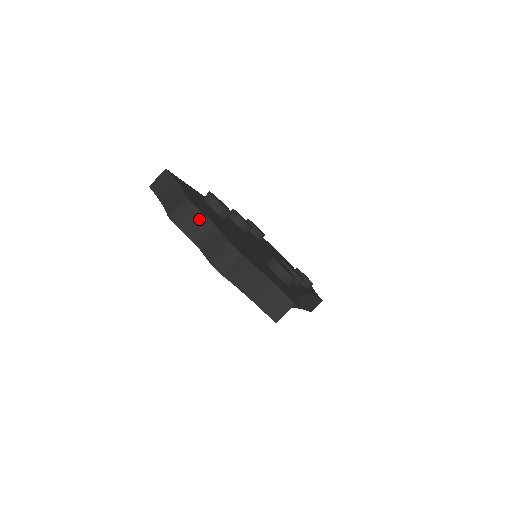
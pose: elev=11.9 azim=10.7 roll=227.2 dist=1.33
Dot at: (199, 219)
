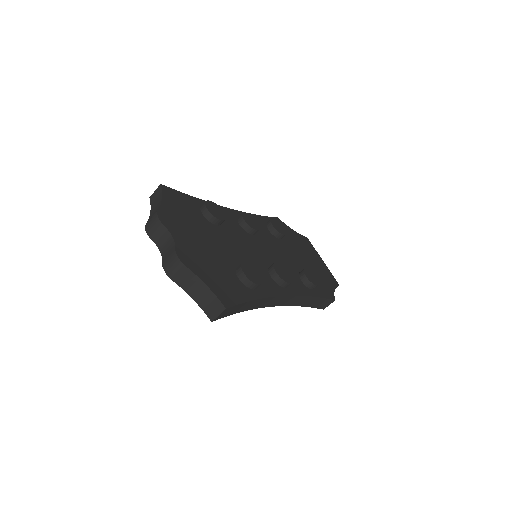
Dot at: (163, 231)
